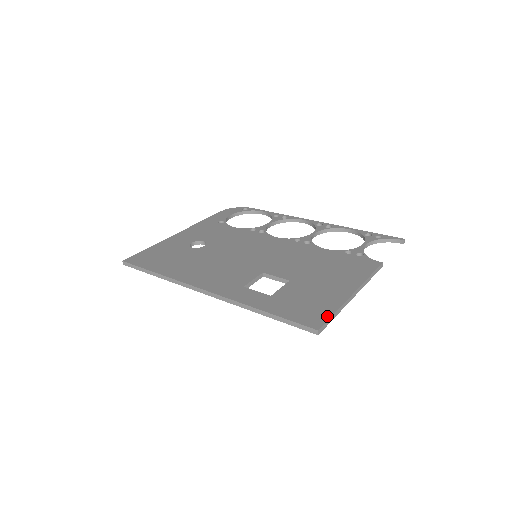
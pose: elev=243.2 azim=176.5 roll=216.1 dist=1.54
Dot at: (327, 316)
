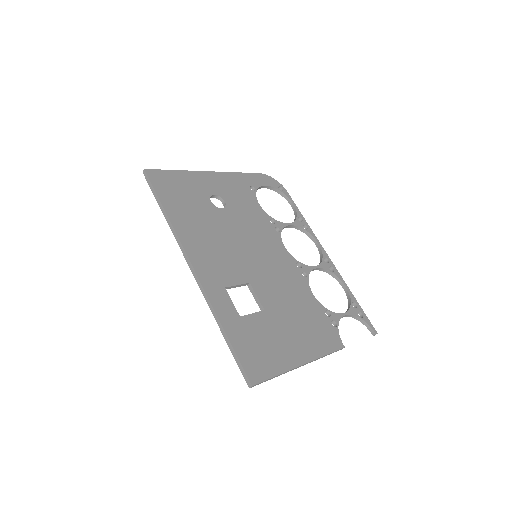
Dot at: (268, 375)
